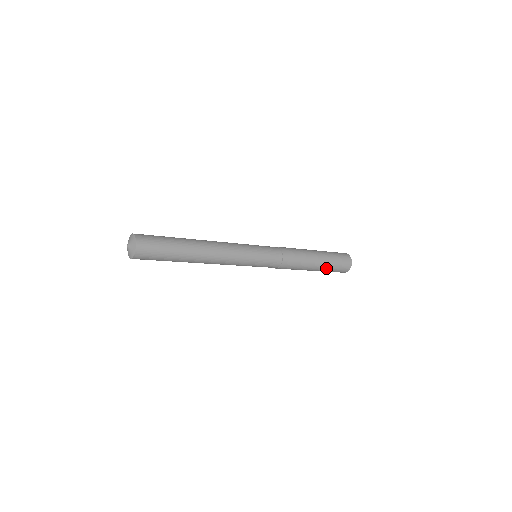
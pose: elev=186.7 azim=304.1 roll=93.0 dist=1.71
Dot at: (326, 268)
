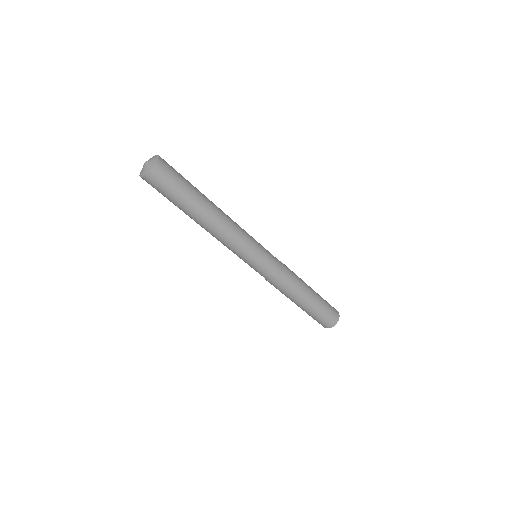
Dot at: (315, 309)
